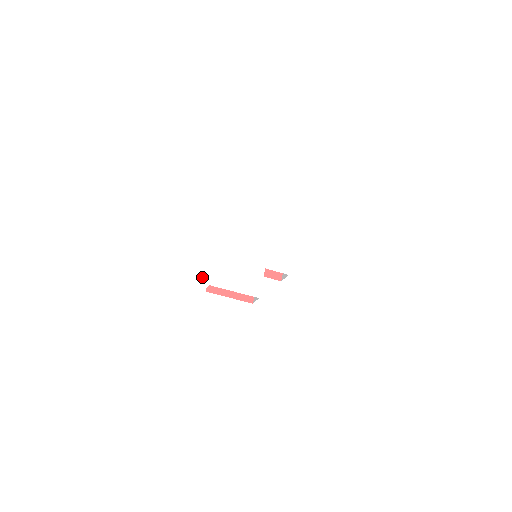
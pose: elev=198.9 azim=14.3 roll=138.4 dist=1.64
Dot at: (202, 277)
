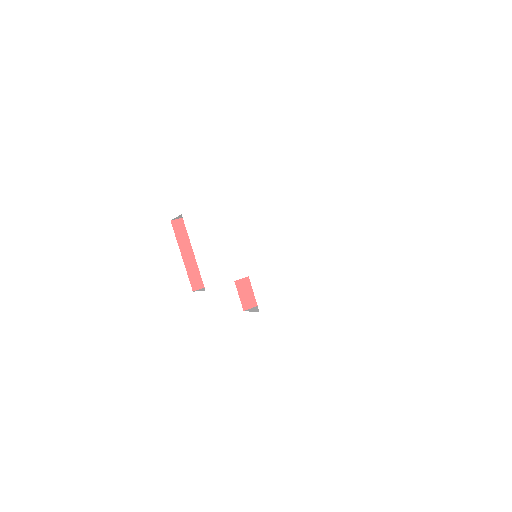
Dot at: (186, 199)
